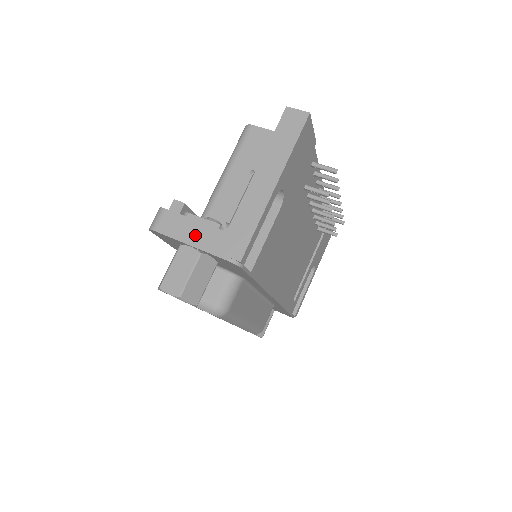
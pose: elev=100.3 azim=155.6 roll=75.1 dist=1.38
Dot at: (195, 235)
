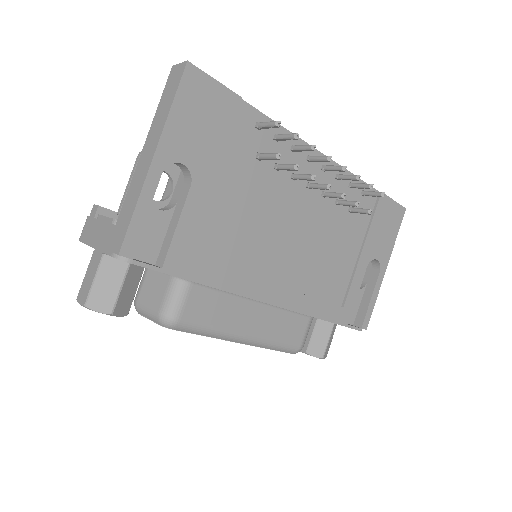
Dot at: (98, 236)
